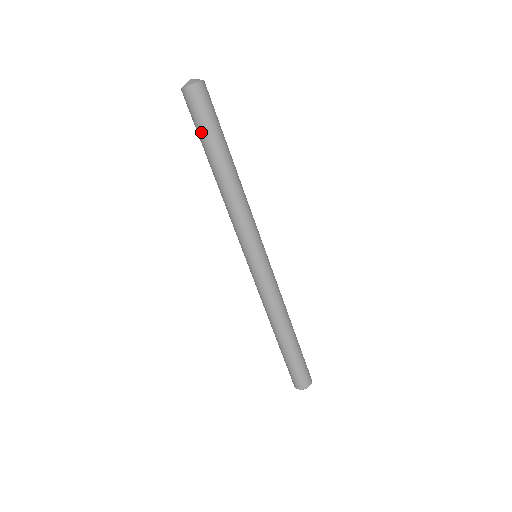
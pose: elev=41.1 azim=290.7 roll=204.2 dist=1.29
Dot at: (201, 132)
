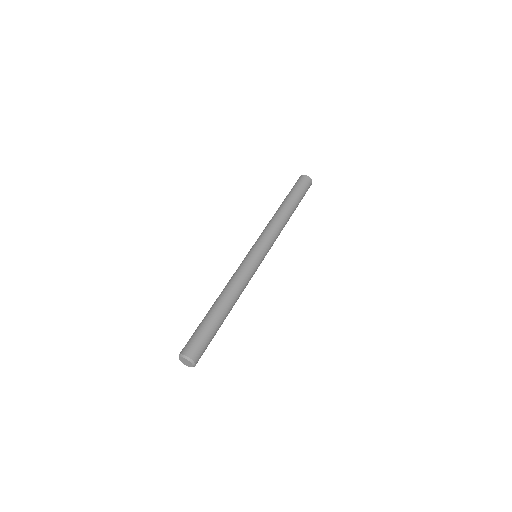
Dot at: (296, 190)
